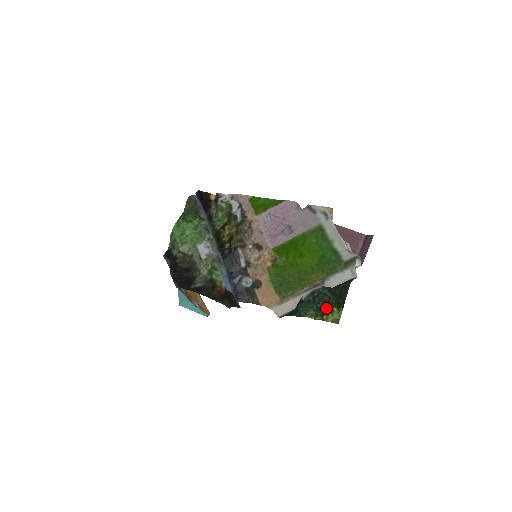
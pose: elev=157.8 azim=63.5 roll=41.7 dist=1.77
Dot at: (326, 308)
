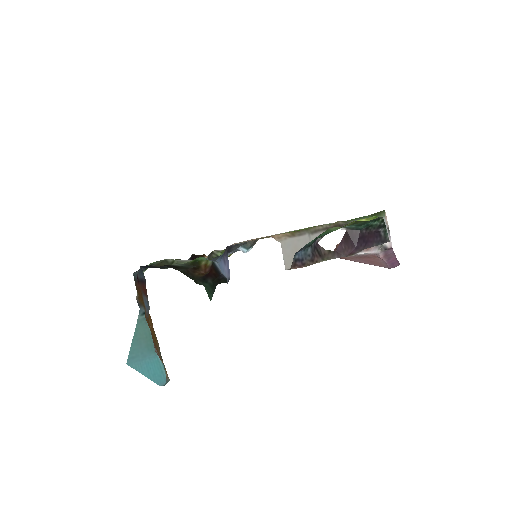
Dot at: (356, 223)
